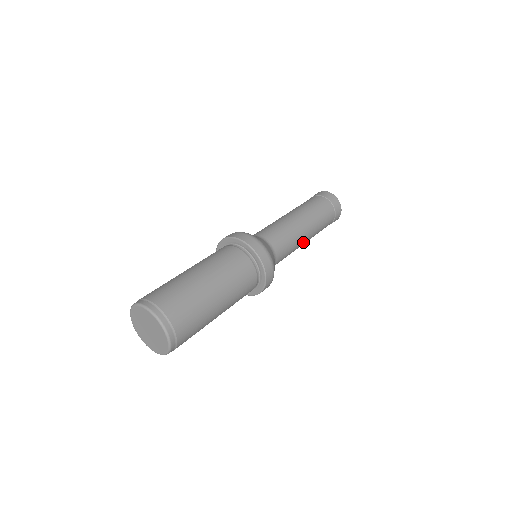
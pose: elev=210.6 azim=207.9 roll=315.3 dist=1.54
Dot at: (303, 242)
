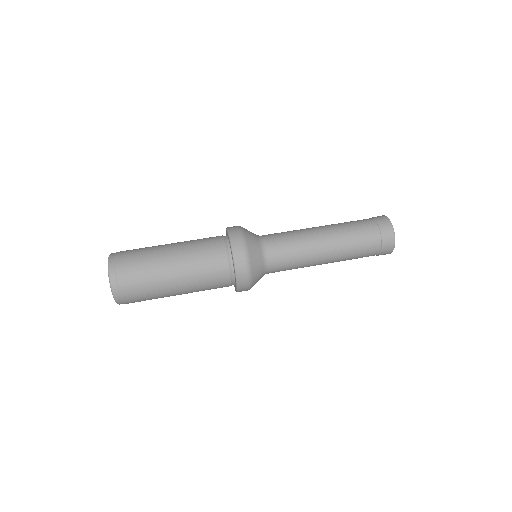
Dot at: (319, 248)
